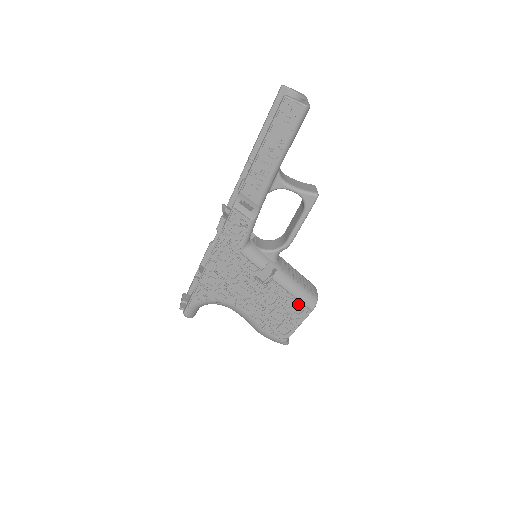
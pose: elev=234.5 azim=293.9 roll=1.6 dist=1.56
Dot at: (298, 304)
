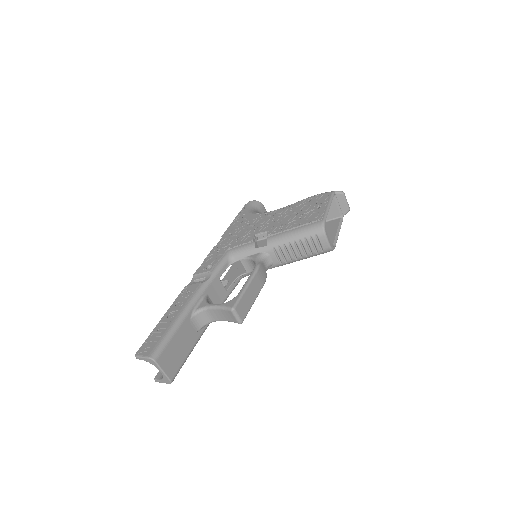
Dot at: occluded
